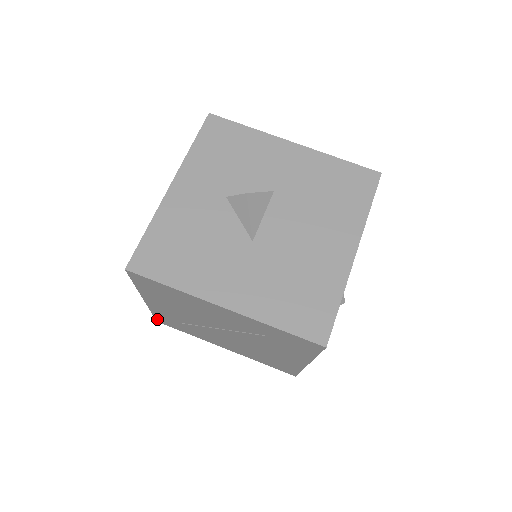
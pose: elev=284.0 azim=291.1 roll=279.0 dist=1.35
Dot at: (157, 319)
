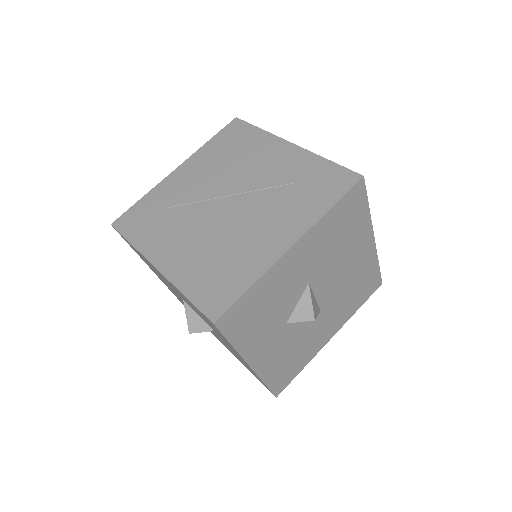
Dot at: (123, 216)
